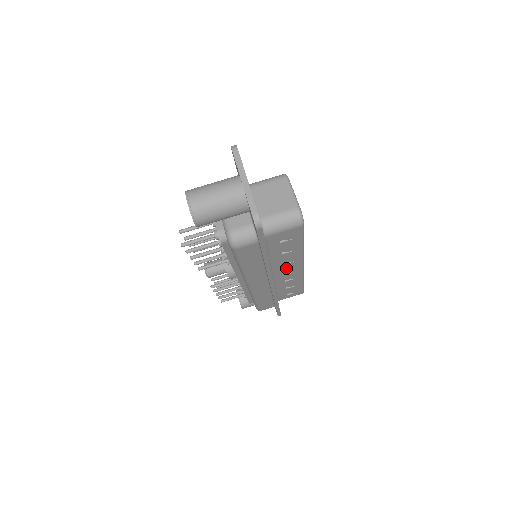
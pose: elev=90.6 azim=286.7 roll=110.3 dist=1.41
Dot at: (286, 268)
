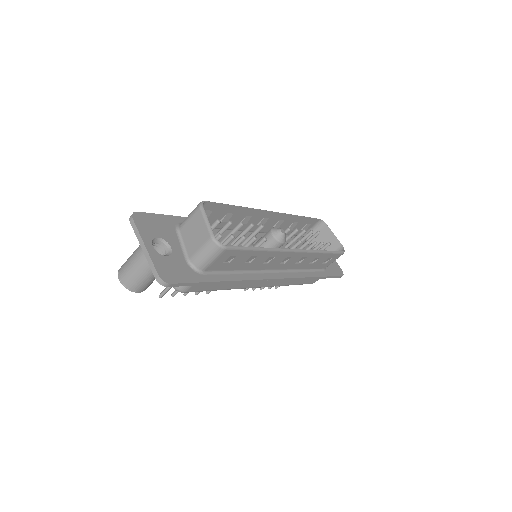
Dot at: (278, 262)
